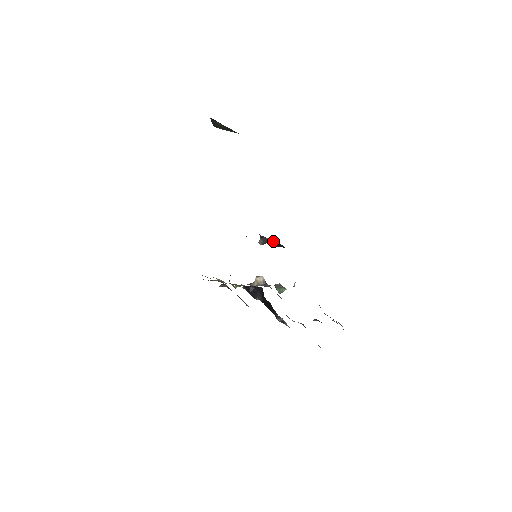
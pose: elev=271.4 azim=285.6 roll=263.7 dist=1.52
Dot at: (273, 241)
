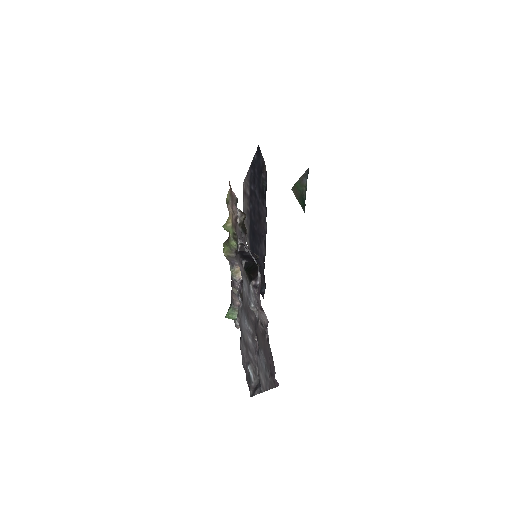
Dot at: occluded
